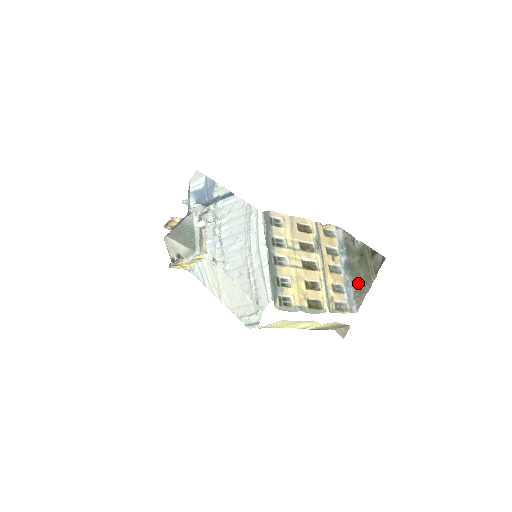
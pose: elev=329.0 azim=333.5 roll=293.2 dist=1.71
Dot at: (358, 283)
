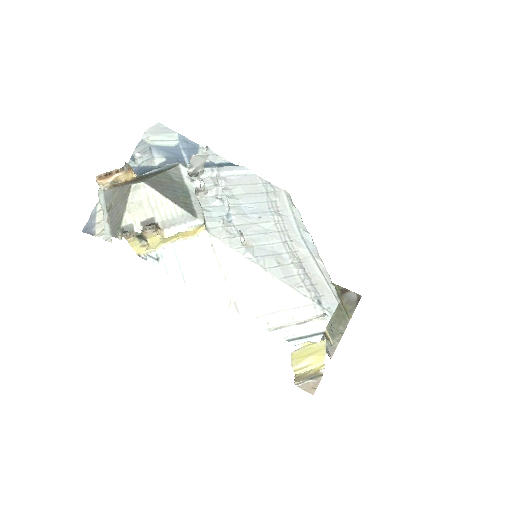
Dot at: occluded
